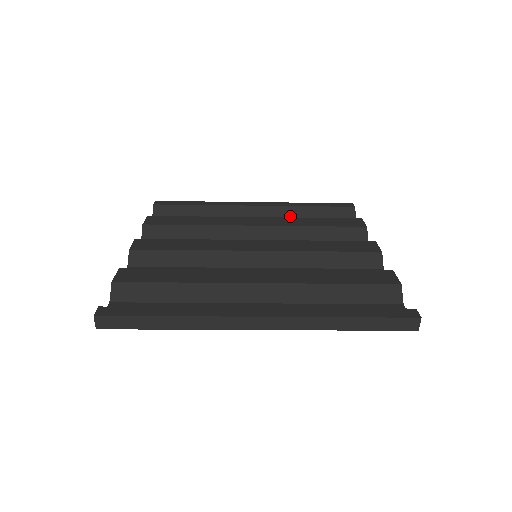
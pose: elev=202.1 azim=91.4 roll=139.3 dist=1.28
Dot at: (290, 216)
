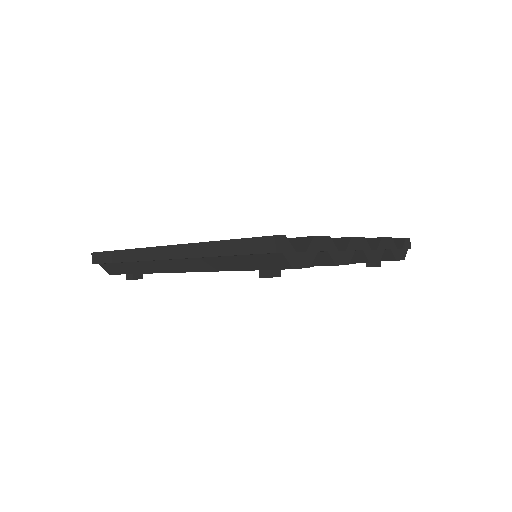
Dot at: occluded
